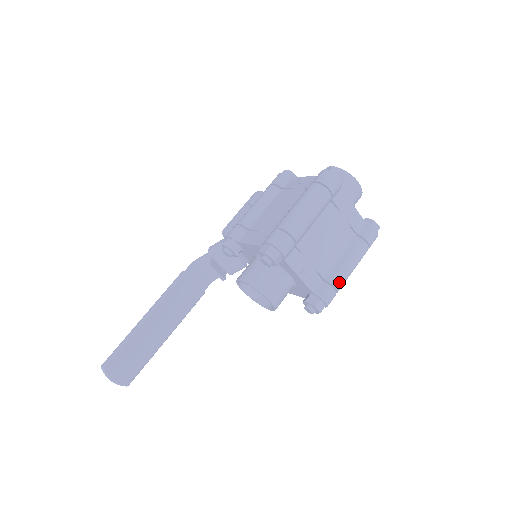
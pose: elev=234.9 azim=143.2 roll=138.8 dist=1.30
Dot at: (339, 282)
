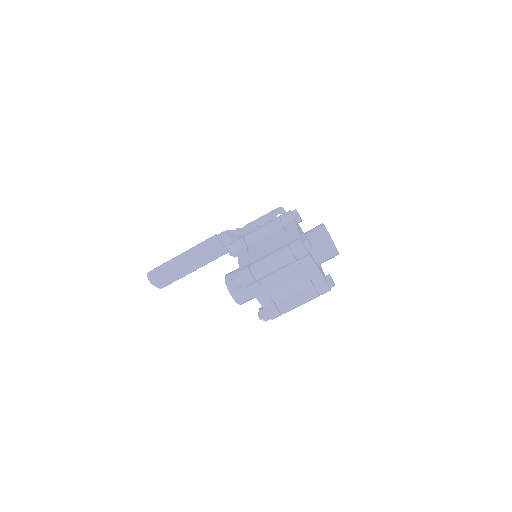
Dot at: (285, 310)
